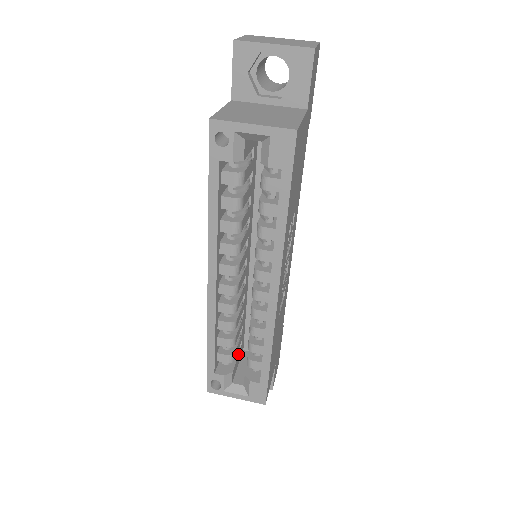
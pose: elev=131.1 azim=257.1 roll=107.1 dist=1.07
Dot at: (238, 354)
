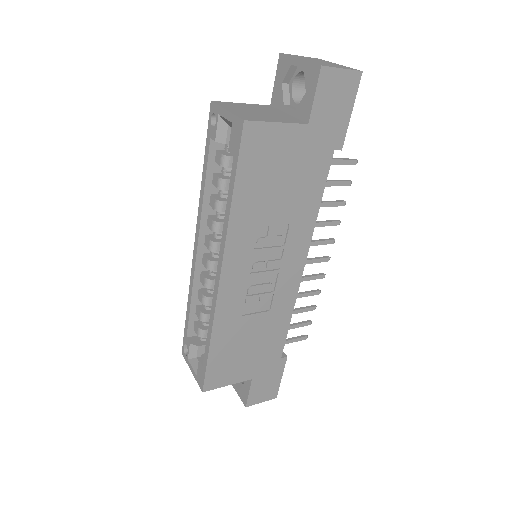
Dot at: occluded
